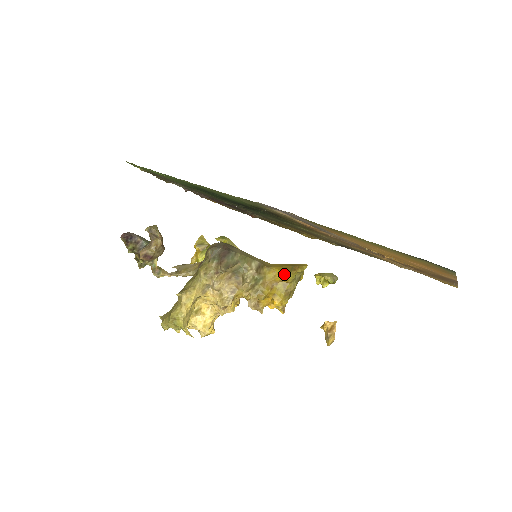
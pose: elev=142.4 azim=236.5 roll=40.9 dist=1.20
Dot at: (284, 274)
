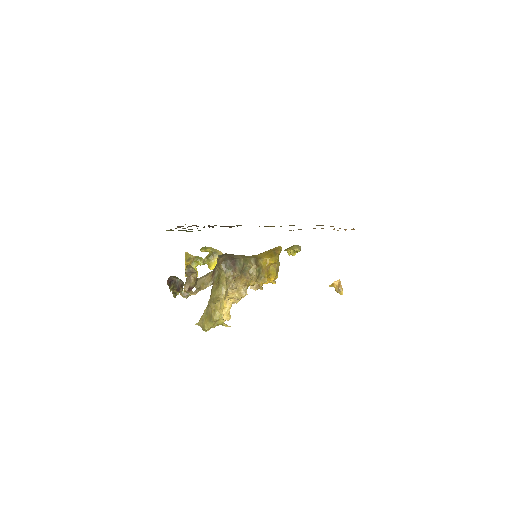
Dot at: (273, 259)
